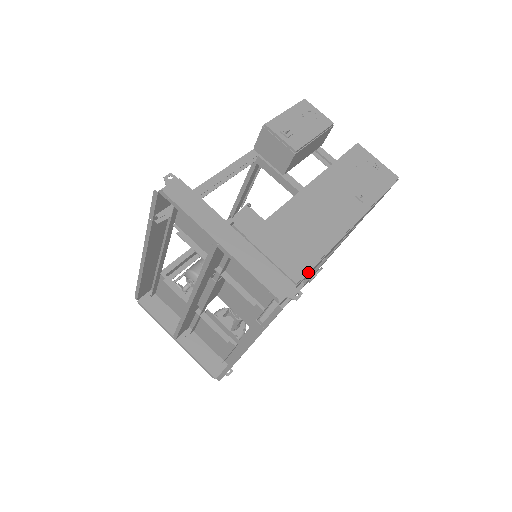
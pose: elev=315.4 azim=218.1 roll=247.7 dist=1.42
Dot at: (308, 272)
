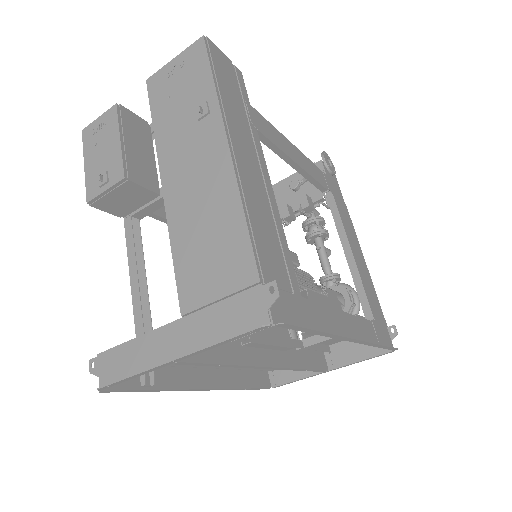
Dot at: (255, 252)
